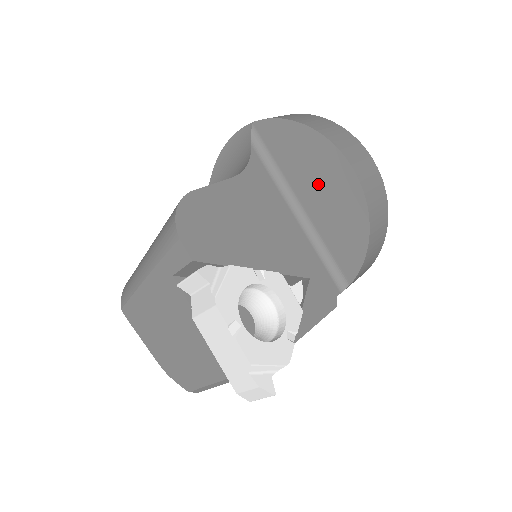
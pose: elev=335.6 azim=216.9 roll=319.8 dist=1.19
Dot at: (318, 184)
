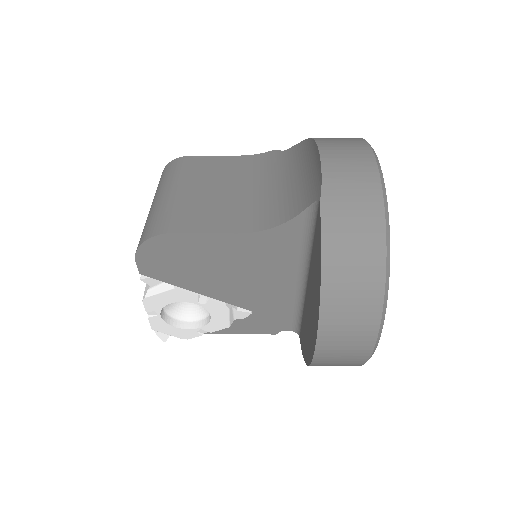
Dot at: (311, 305)
